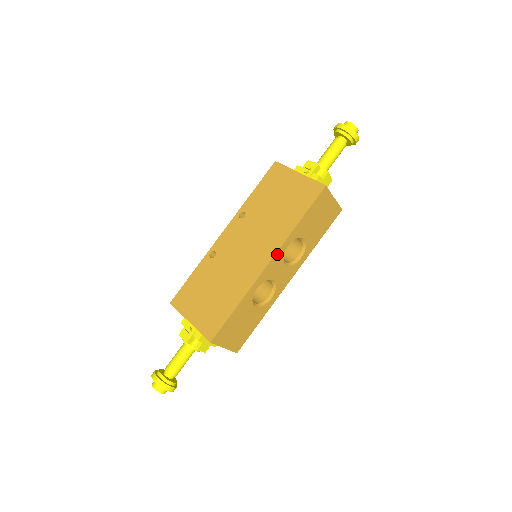
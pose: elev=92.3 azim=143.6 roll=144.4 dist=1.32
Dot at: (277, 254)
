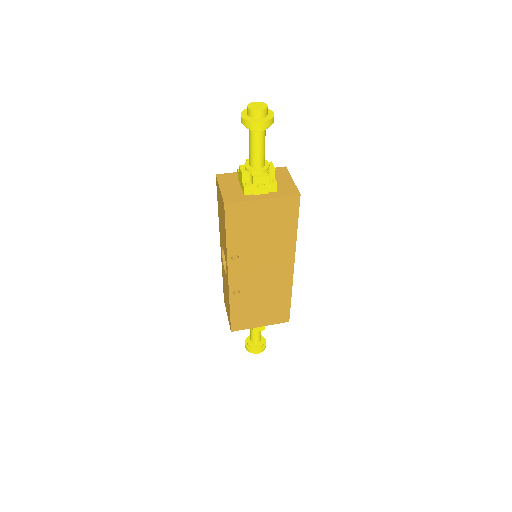
Dot at: (294, 257)
